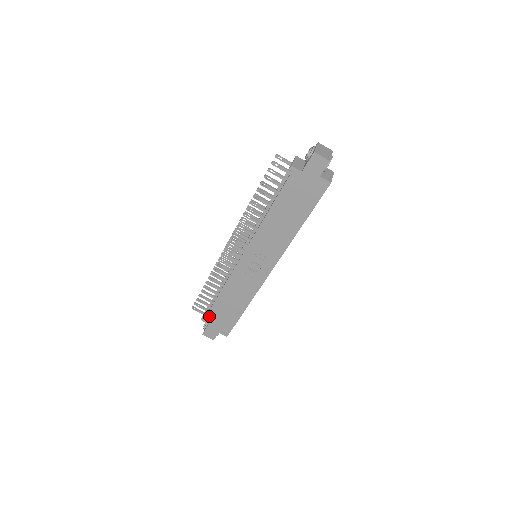
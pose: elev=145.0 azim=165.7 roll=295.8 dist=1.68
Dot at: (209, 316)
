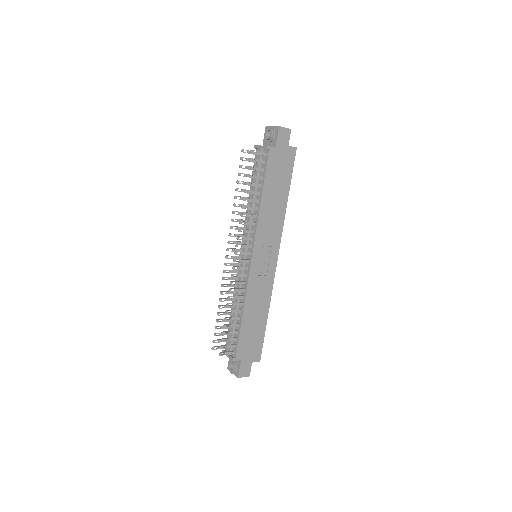
Dot at: (239, 350)
